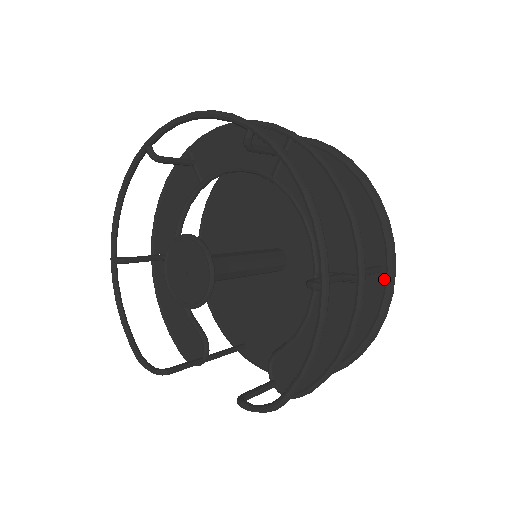
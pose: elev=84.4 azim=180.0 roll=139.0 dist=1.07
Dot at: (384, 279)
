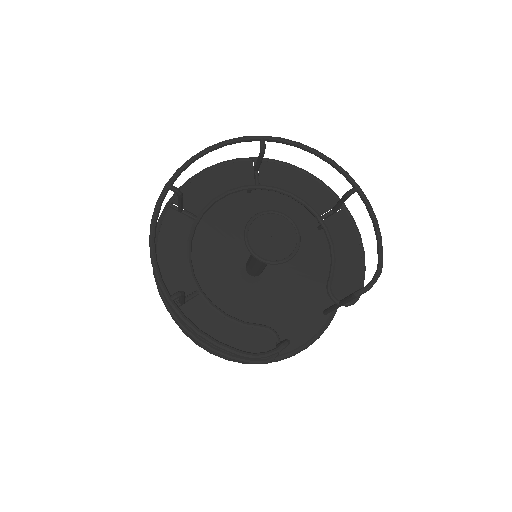
Dot at: occluded
